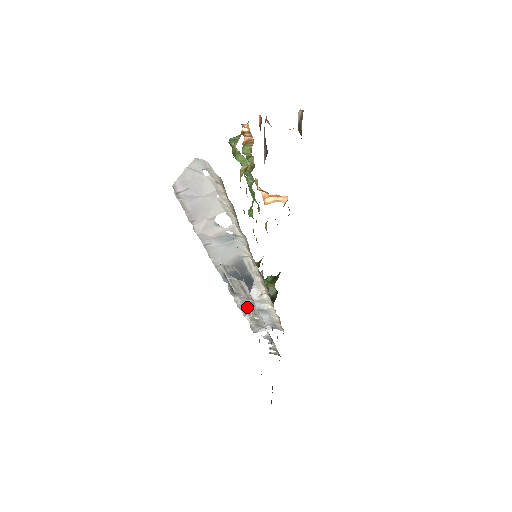
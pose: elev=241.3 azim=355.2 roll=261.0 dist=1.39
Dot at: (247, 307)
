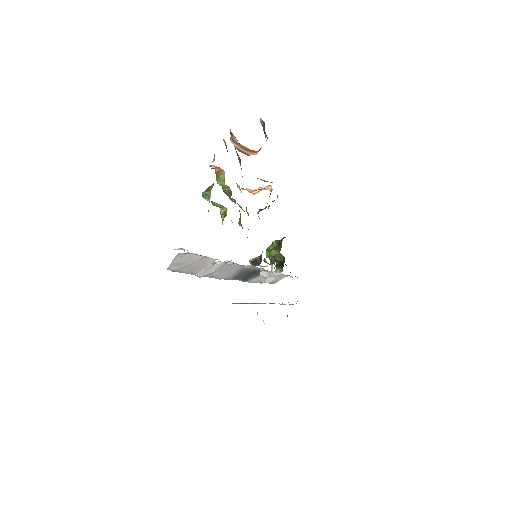
Dot at: occluded
